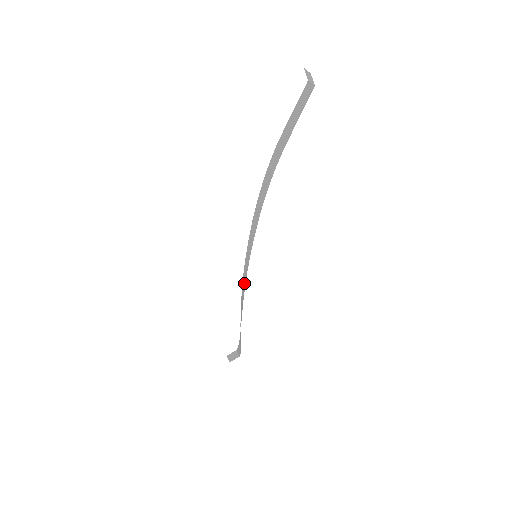
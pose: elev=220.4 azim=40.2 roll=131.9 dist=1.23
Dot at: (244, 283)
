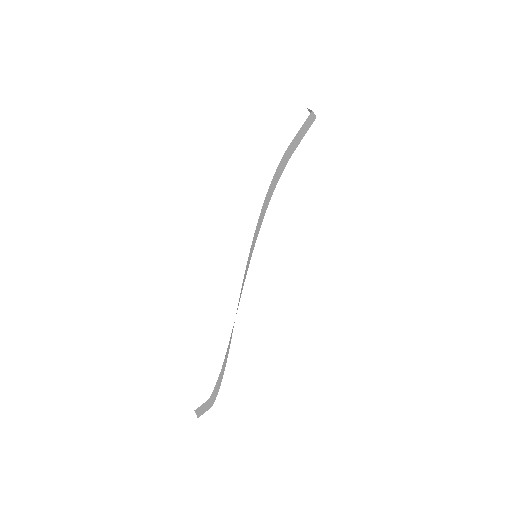
Dot at: (245, 275)
